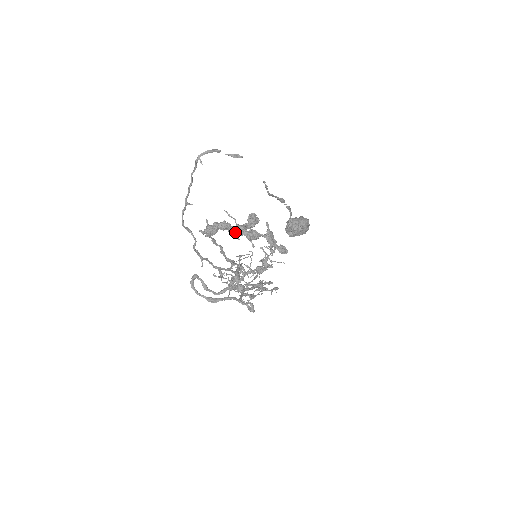
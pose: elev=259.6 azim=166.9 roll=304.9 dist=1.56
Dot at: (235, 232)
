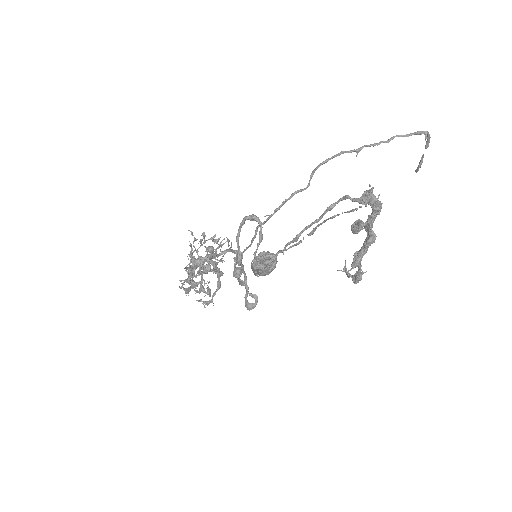
Dot at: (371, 222)
